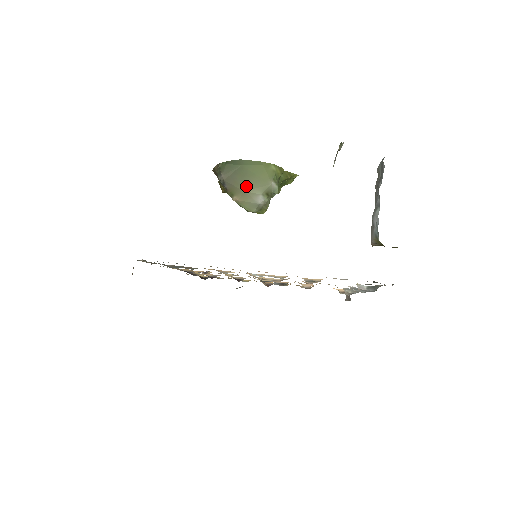
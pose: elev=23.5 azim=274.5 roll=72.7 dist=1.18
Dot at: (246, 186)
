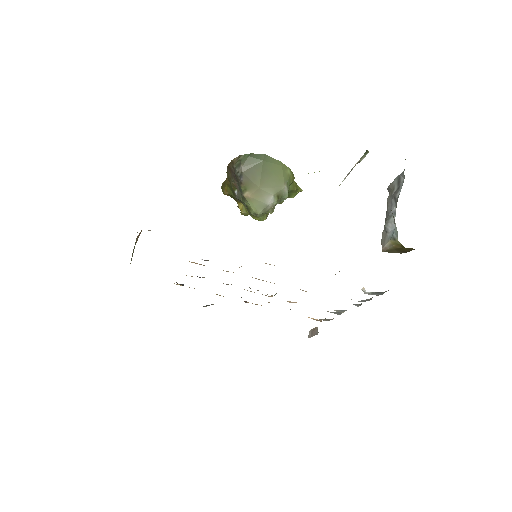
Dot at: (262, 183)
